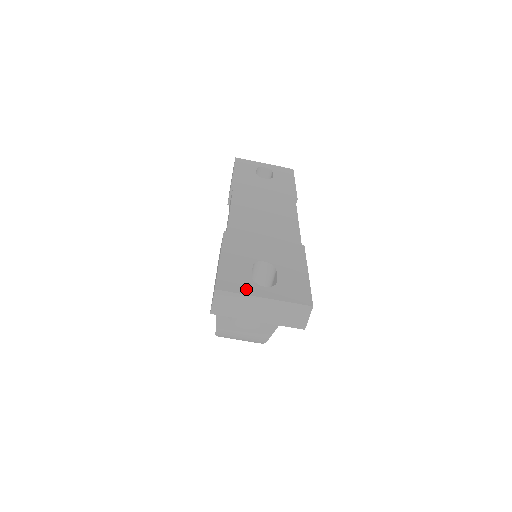
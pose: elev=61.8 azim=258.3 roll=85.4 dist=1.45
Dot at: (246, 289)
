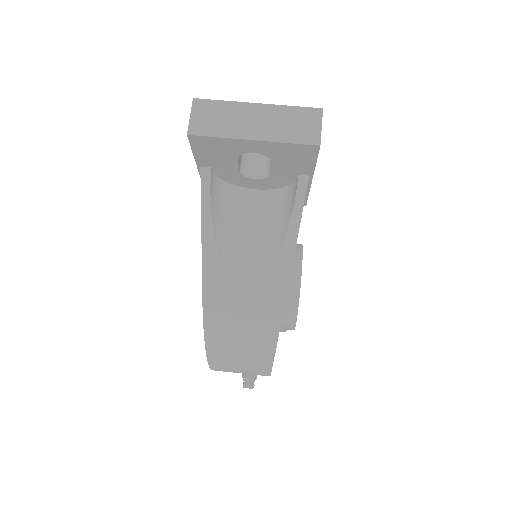
Dot at: occluded
